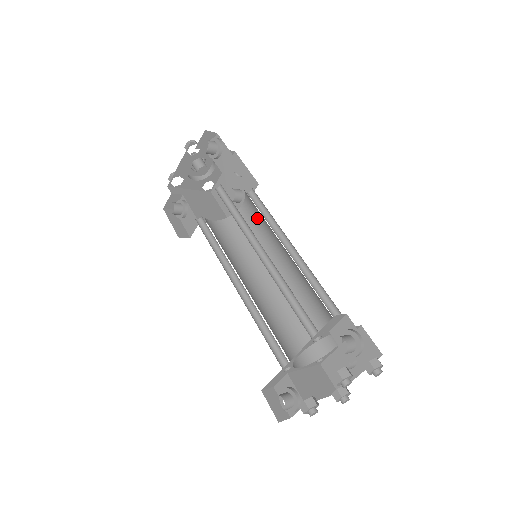
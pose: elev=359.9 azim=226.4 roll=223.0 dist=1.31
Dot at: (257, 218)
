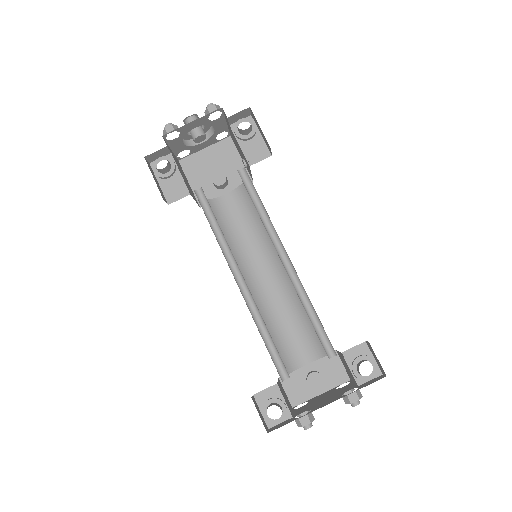
Dot at: (245, 215)
